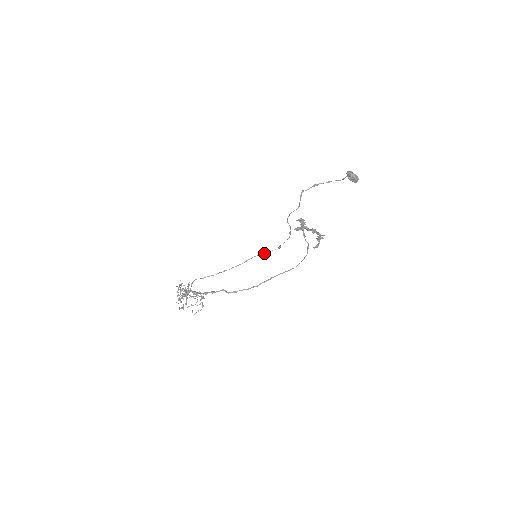
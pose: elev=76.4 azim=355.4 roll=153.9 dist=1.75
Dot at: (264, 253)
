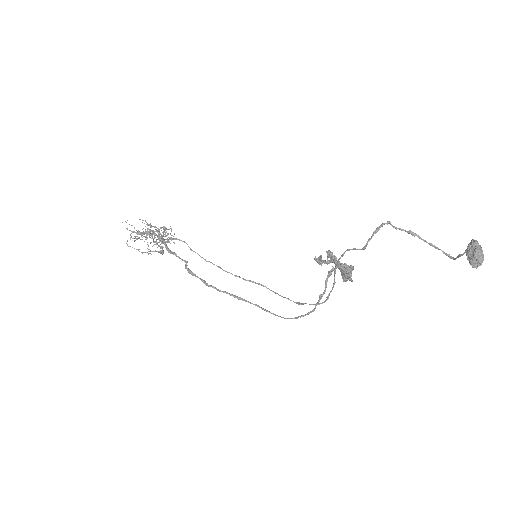
Dot at: (277, 293)
